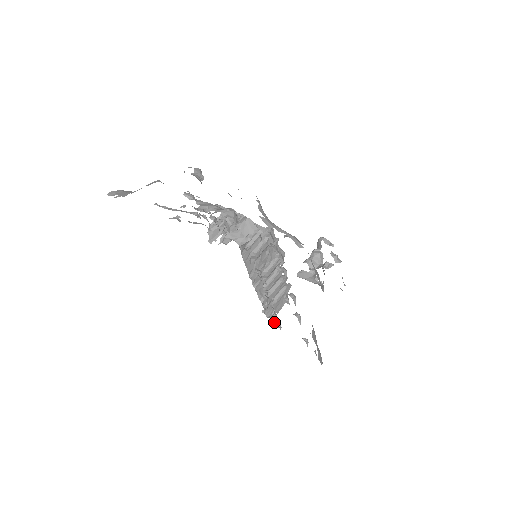
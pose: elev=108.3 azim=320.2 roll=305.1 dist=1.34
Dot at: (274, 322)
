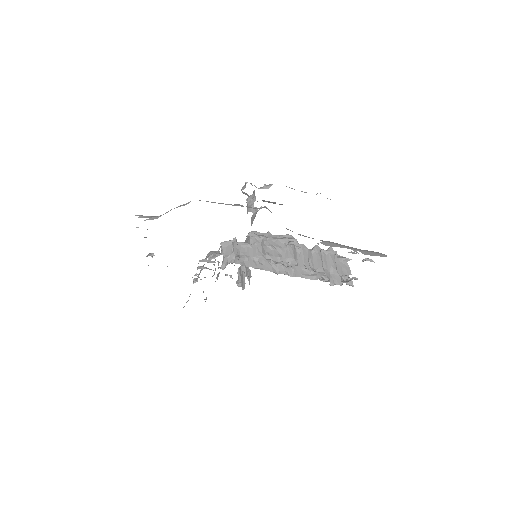
Dot at: (345, 281)
